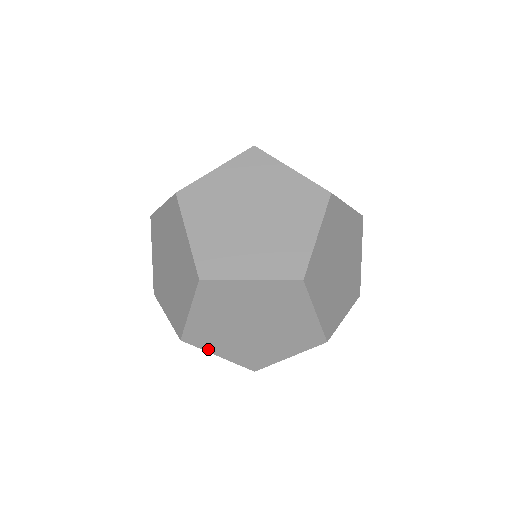
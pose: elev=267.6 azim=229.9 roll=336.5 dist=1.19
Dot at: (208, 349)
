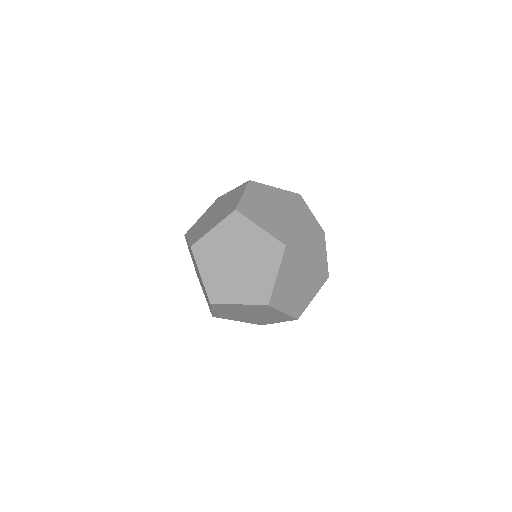
Dot at: (280, 308)
